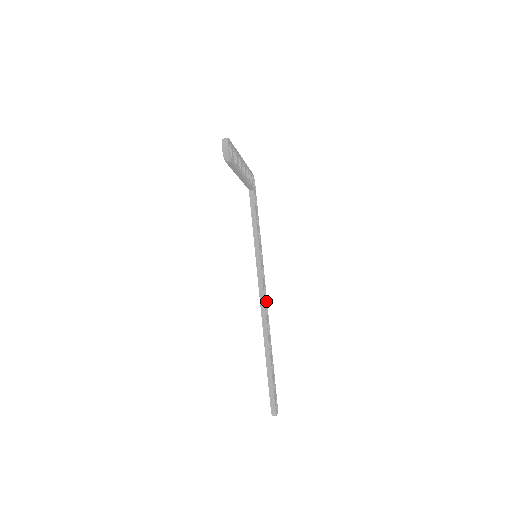
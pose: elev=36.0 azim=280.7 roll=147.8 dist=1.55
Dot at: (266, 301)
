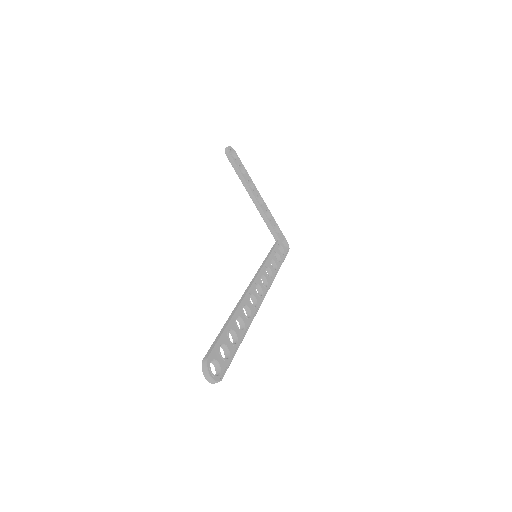
Dot at: (259, 301)
